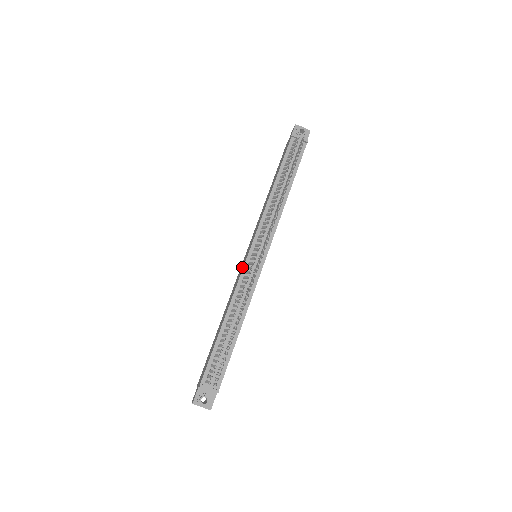
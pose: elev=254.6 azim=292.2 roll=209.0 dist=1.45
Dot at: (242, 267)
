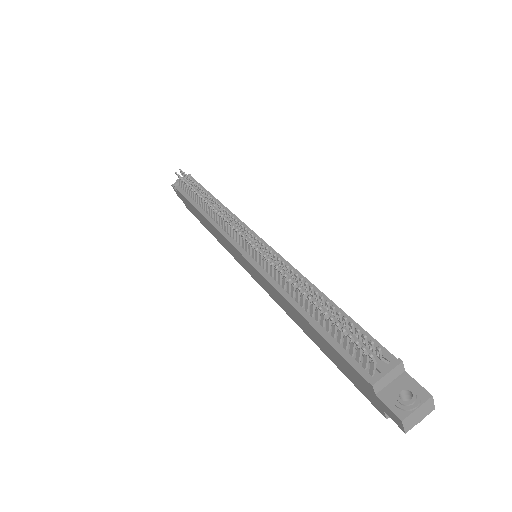
Dot at: (254, 272)
